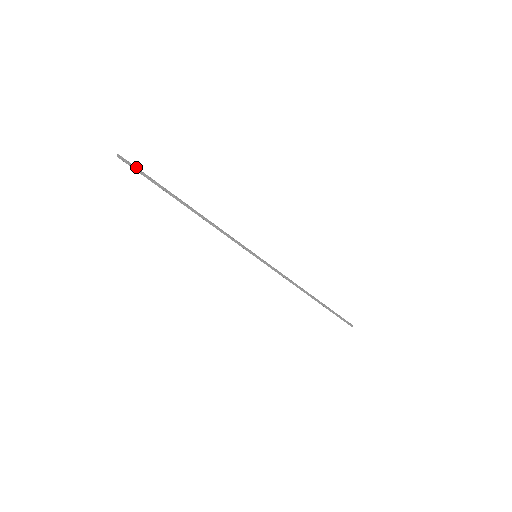
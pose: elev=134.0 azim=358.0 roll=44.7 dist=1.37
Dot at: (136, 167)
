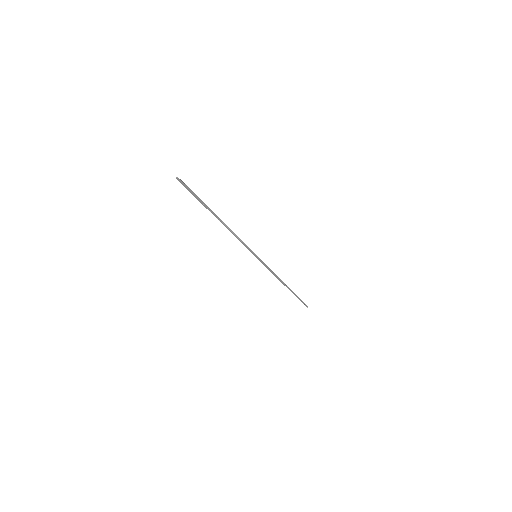
Dot at: (188, 187)
